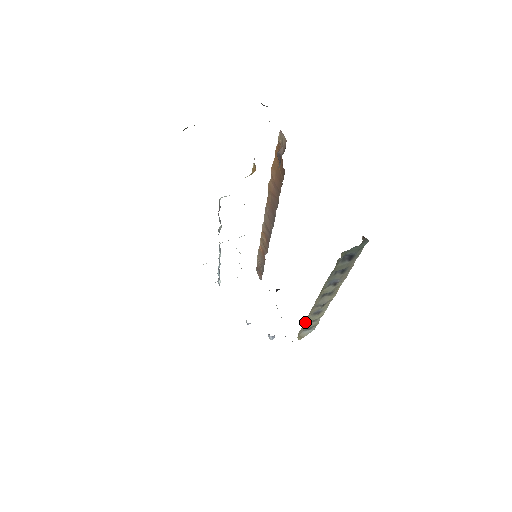
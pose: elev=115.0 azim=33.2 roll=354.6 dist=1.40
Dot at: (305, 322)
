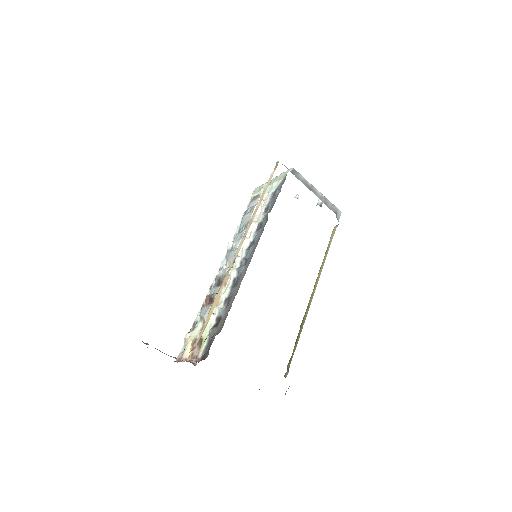
Dot at: (325, 253)
